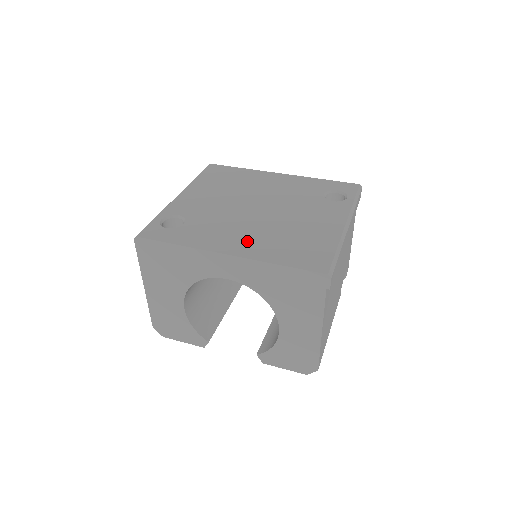
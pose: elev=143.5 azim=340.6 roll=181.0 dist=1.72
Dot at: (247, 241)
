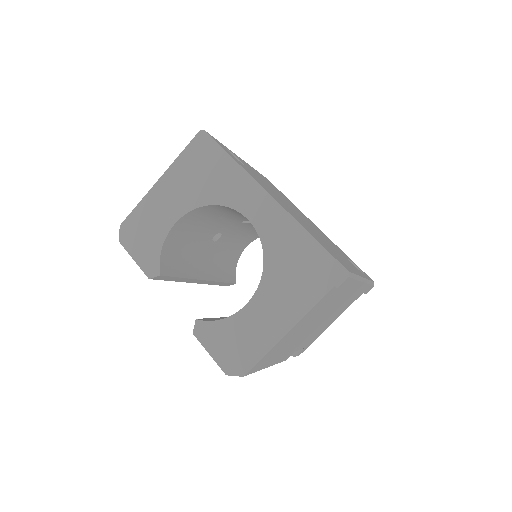
Dot at: (288, 209)
